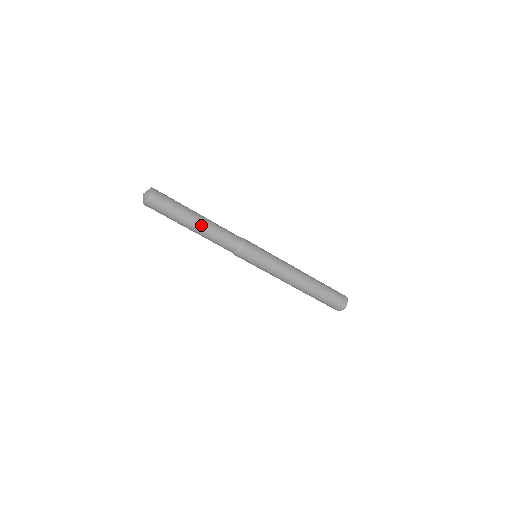
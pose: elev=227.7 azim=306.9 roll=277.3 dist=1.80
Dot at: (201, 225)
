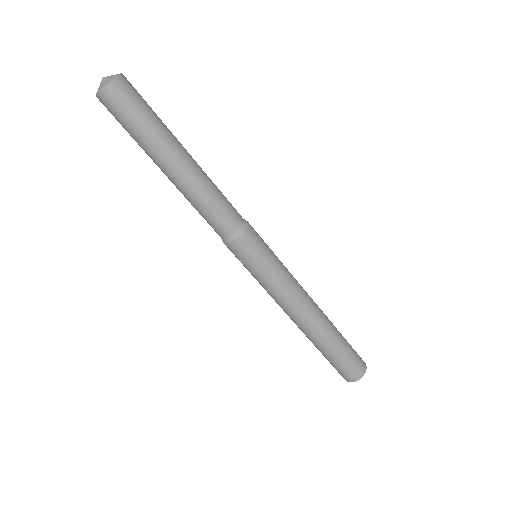
Dot at: (191, 165)
